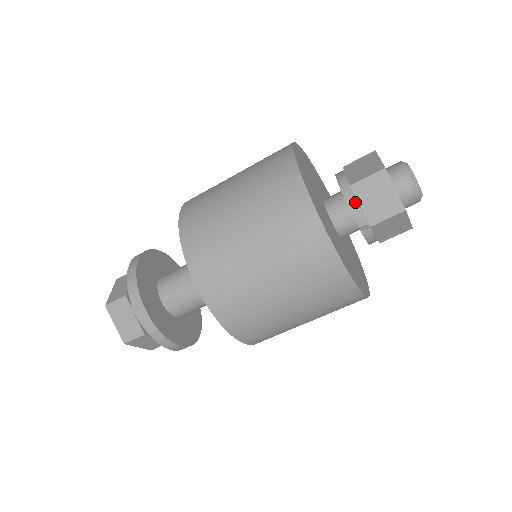
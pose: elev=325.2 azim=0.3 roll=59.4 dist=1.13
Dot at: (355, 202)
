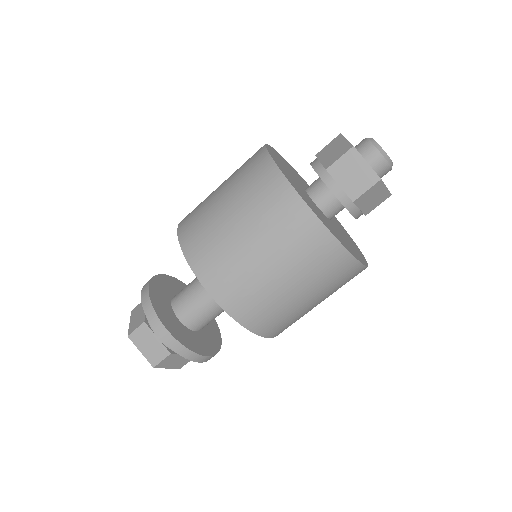
Dot at: (357, 210)
